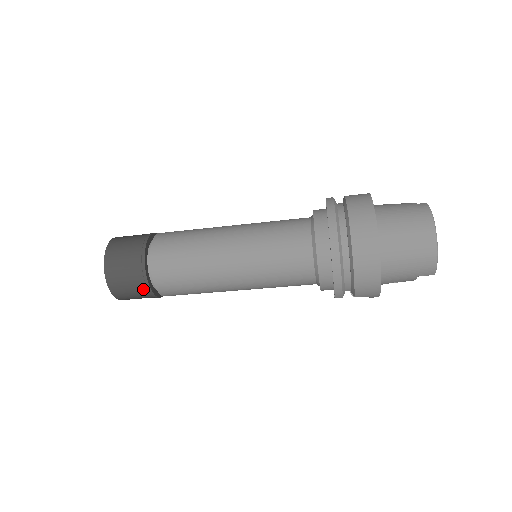
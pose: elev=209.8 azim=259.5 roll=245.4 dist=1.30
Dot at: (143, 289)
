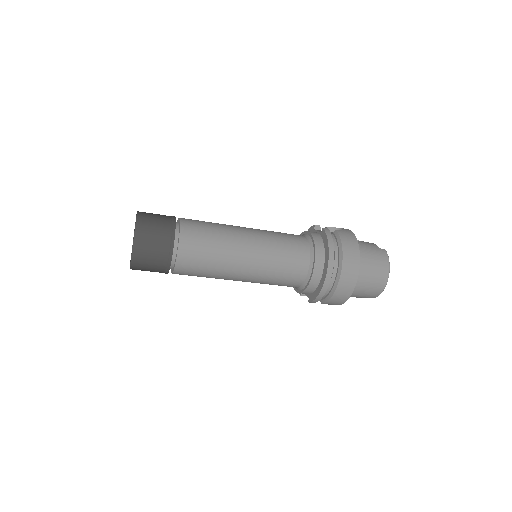
Dot at: (162, 269)
